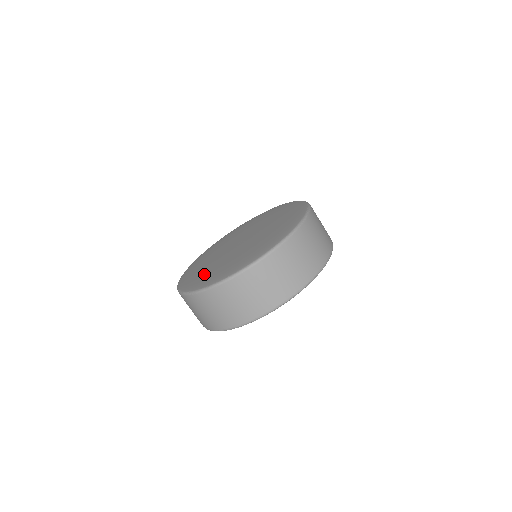
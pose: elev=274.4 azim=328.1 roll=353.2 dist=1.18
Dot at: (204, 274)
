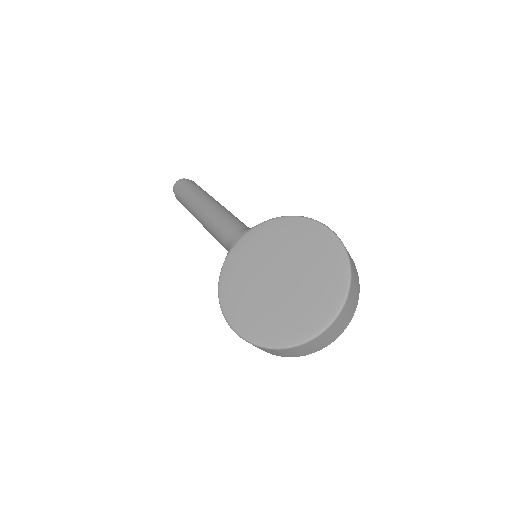
Dot at: (271, 324)
